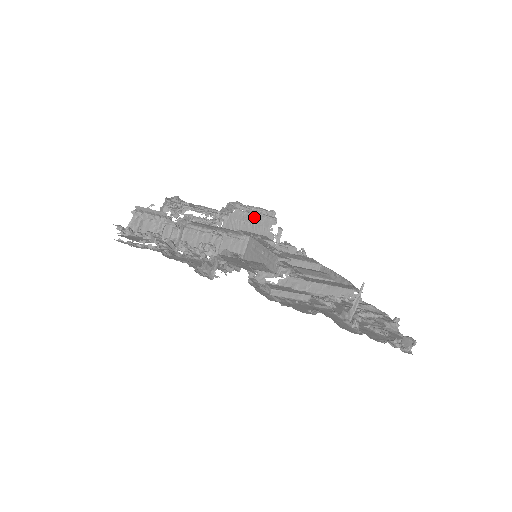
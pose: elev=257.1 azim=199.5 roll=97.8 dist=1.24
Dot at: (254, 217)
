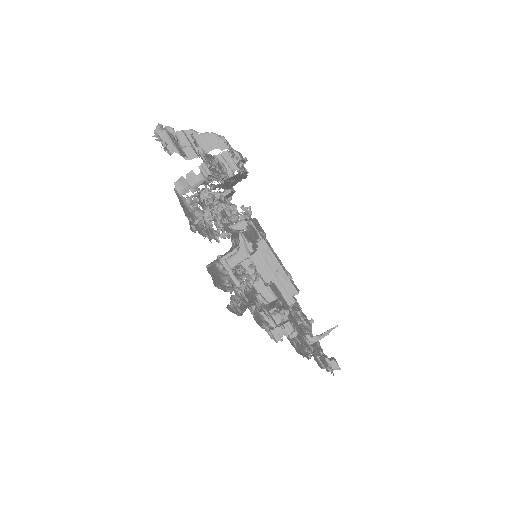
Dot at: (241, 176)
